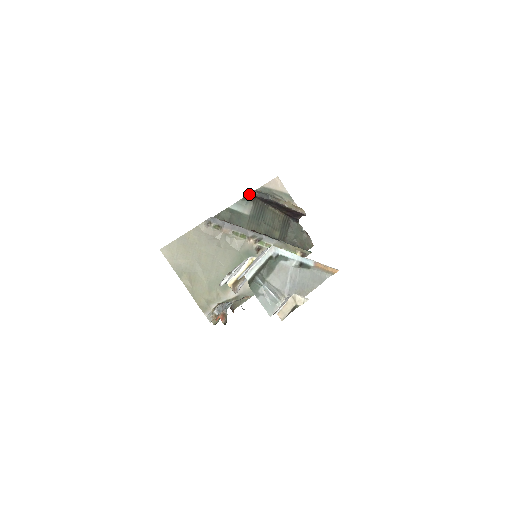
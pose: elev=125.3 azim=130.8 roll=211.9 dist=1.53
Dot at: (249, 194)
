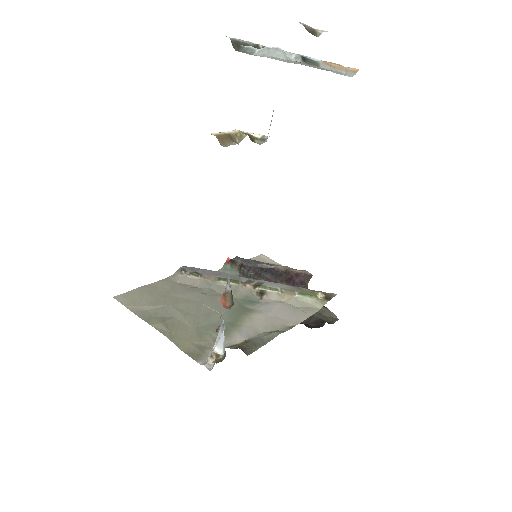
Dot at: (231, 259)
